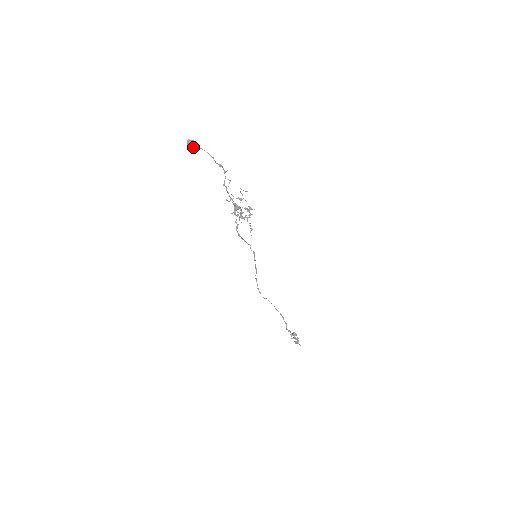
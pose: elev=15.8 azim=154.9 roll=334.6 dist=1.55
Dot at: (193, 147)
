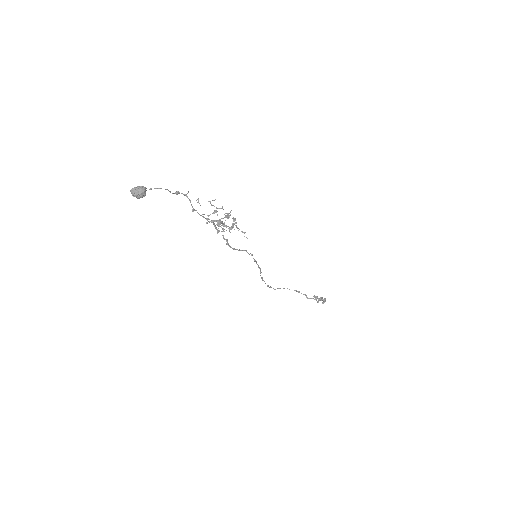
Dot at: (144, 193)
